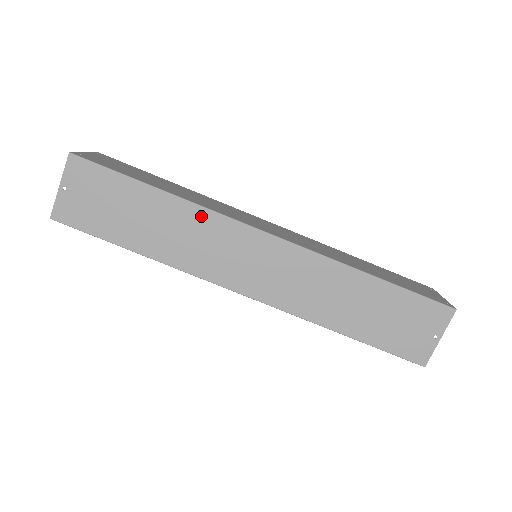
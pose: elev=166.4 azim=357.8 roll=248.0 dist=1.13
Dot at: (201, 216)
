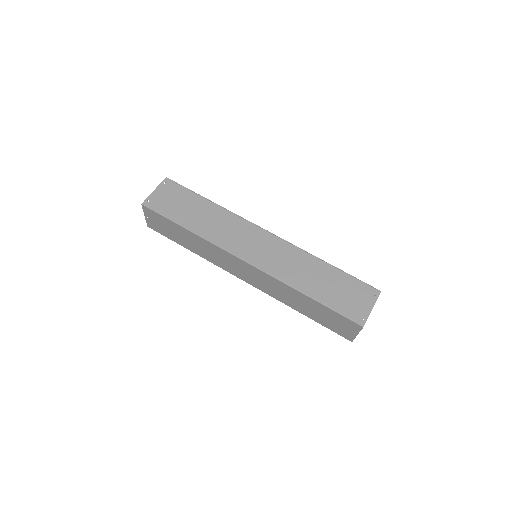
Dot at: (211, 245)
